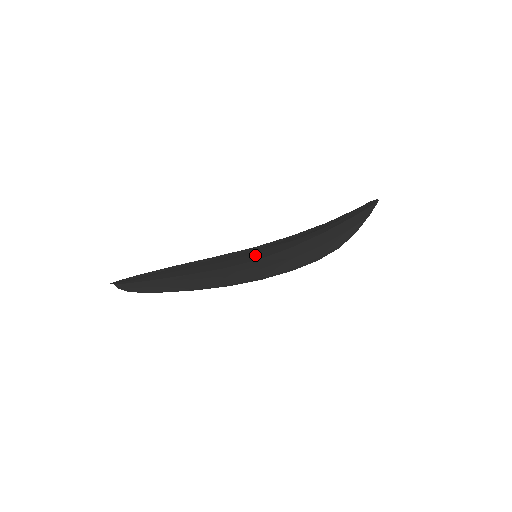
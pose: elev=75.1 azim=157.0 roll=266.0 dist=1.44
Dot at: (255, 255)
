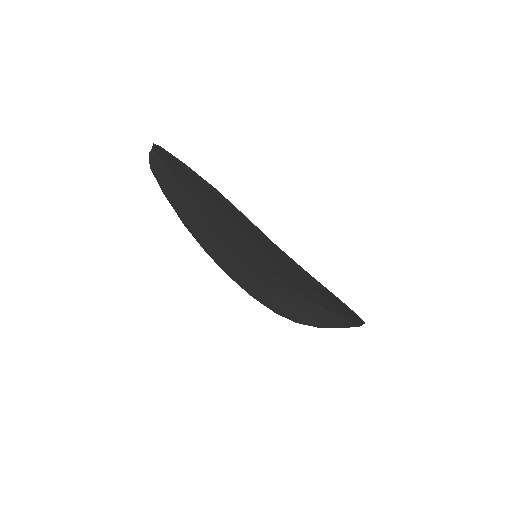
Dot at: (262, 253)
